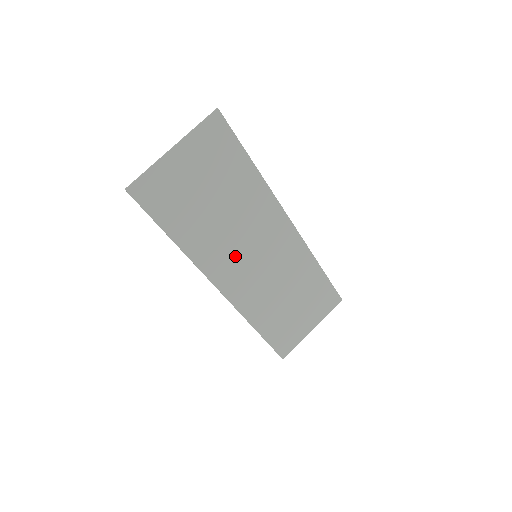
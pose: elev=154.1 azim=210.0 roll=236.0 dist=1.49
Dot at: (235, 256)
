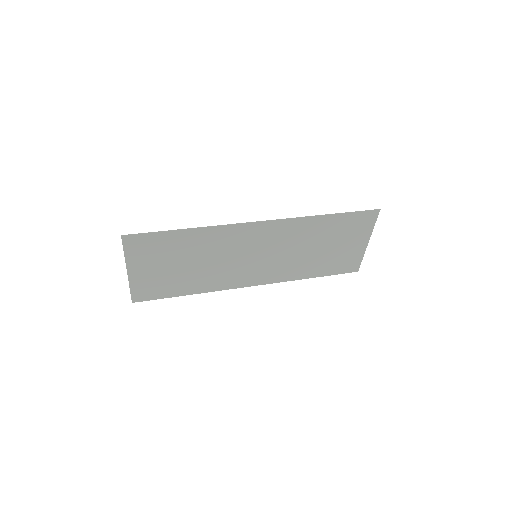
Dot at: (240, 268)
